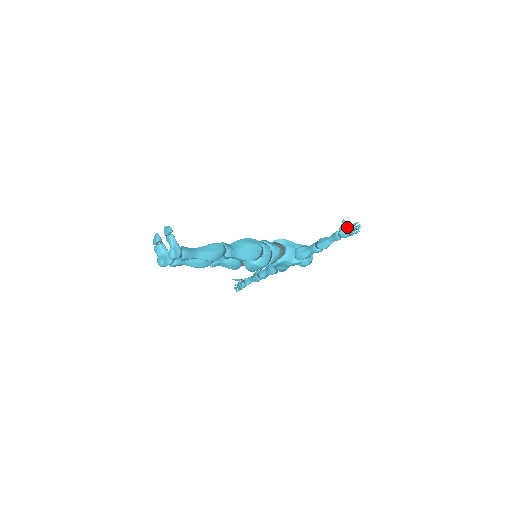
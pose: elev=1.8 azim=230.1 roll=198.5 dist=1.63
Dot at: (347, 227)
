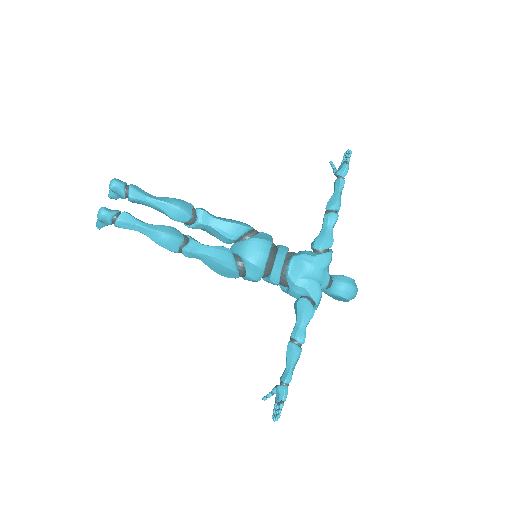
Dot at: (340, 165)
